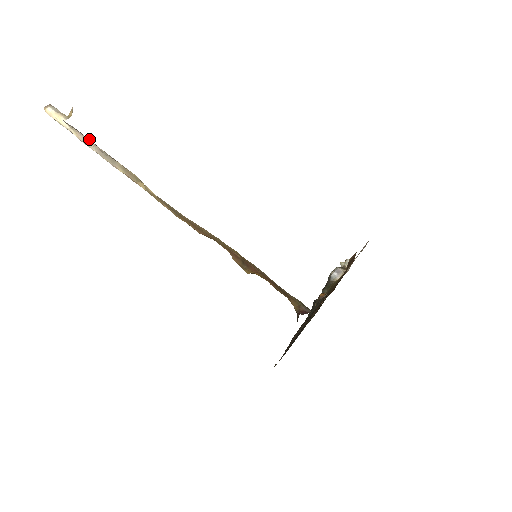
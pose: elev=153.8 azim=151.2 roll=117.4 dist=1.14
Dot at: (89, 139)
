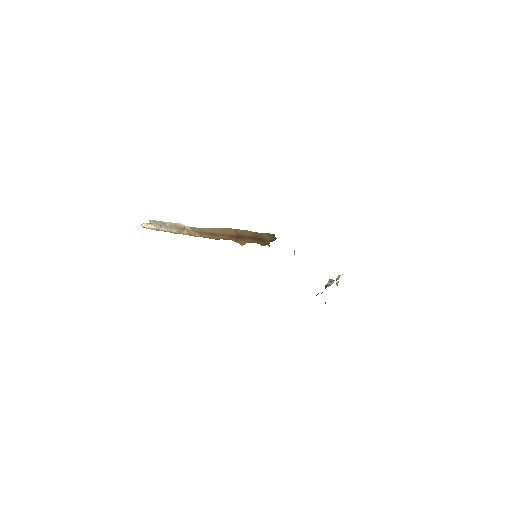
Dot at: (160, 222)
